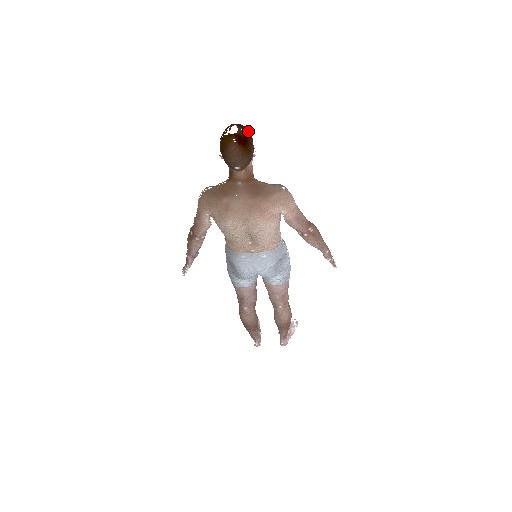
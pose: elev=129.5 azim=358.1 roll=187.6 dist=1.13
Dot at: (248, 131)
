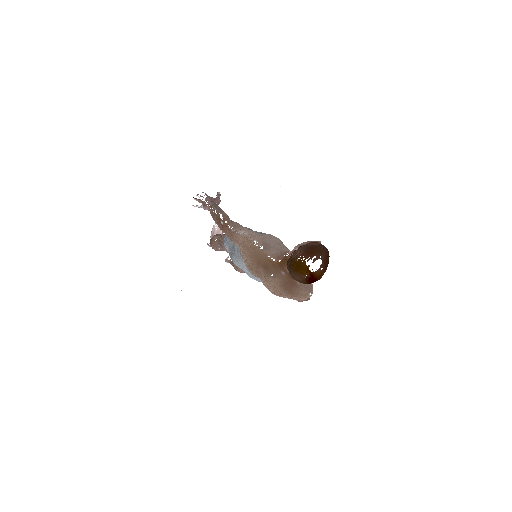
Dot at: occluded
